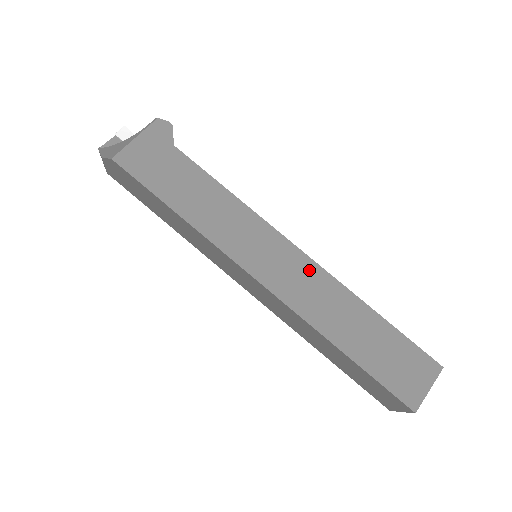
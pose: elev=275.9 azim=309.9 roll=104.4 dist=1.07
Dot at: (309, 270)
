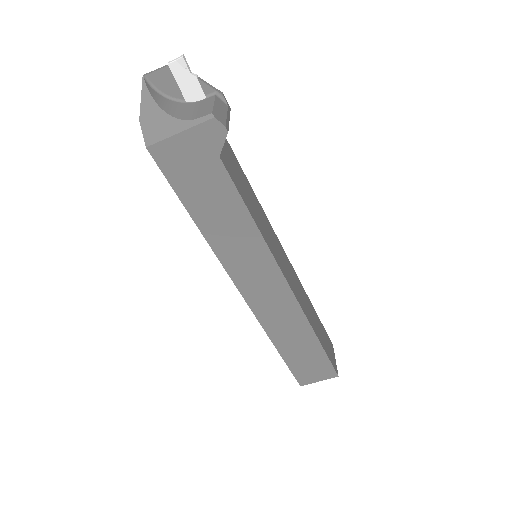
Dot at: (286, 300)
